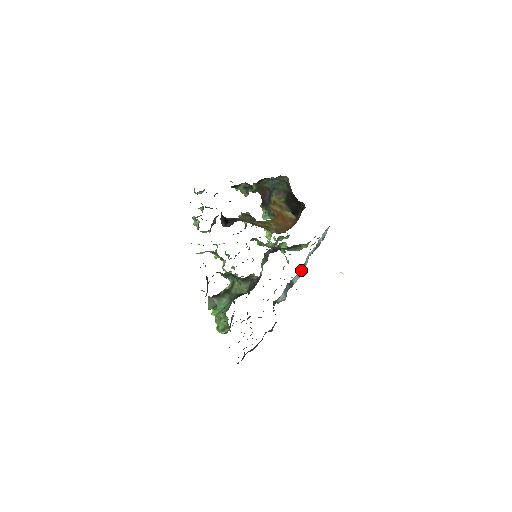
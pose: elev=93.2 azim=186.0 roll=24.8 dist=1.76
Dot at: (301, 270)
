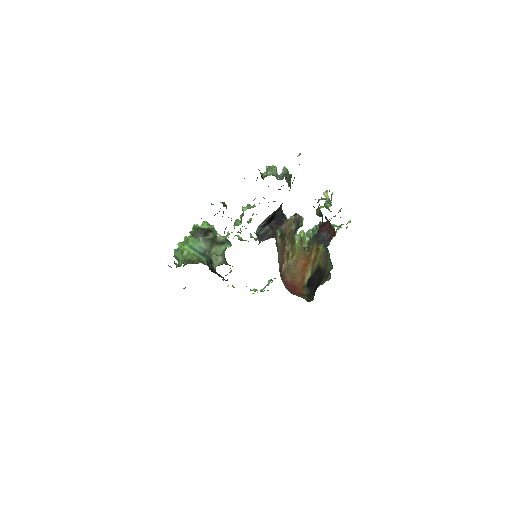
Dot at: occluded
